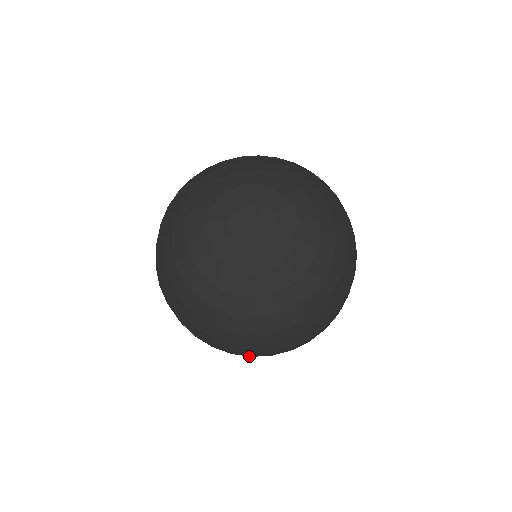
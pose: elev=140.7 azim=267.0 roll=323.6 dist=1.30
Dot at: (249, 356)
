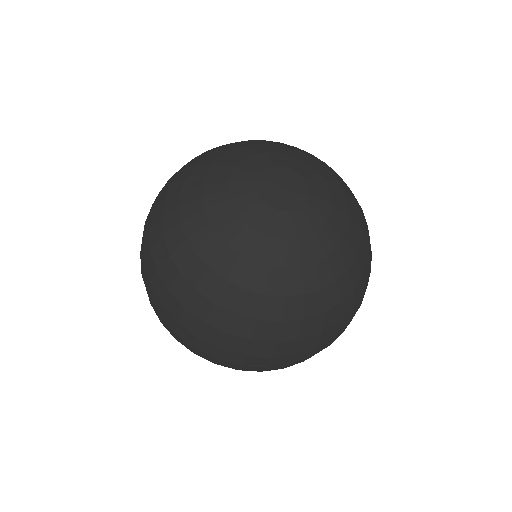
Dot at: (327, 346)
